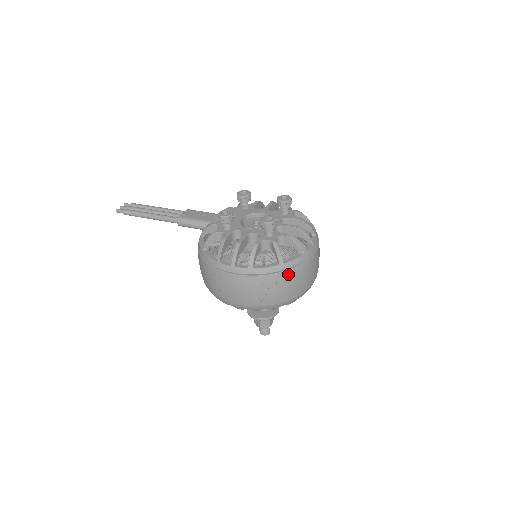
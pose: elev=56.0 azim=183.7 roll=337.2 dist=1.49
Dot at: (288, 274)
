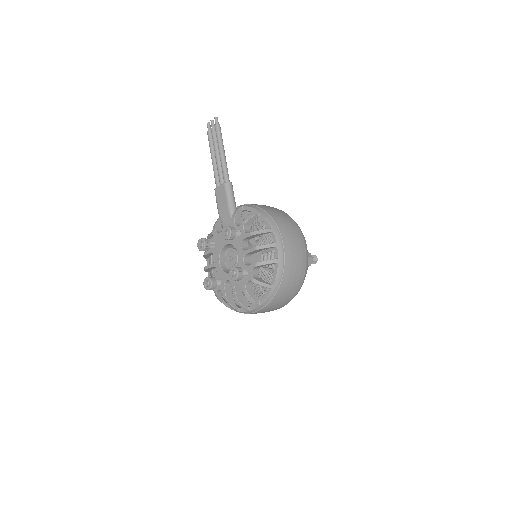
Dot at: occluded
